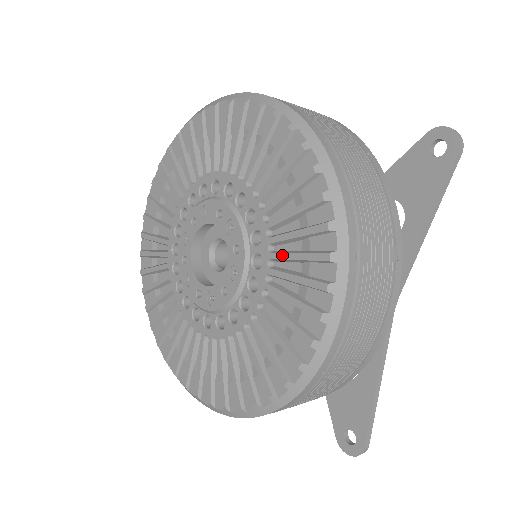
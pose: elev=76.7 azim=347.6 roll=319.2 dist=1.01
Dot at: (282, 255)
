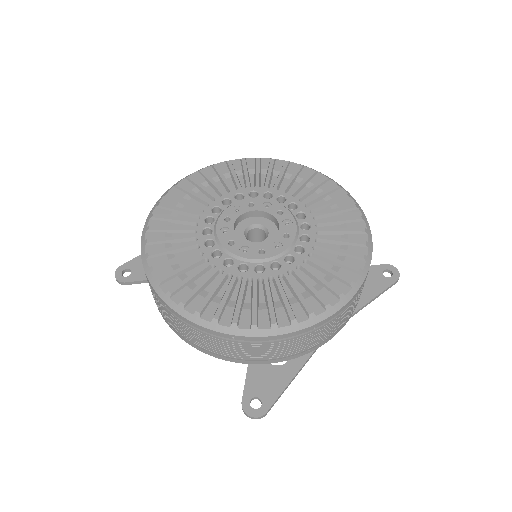
Dot at: (323, 255)
